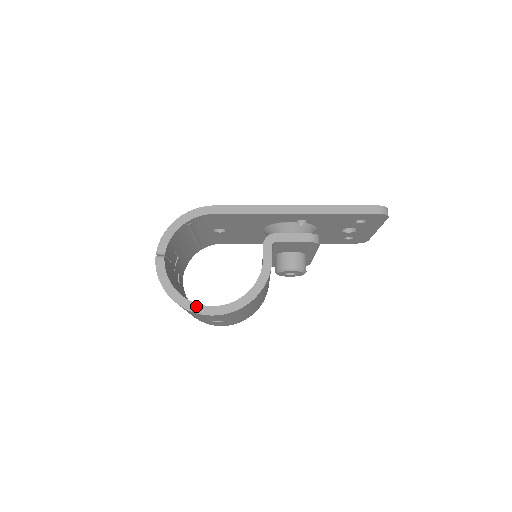
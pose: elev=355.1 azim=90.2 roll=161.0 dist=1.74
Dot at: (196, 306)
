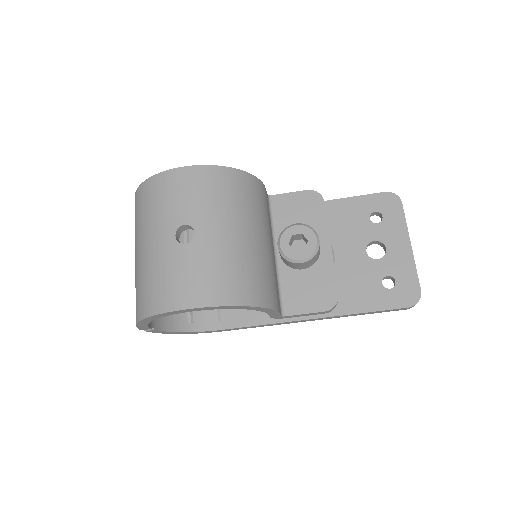
Dot at: occluded
